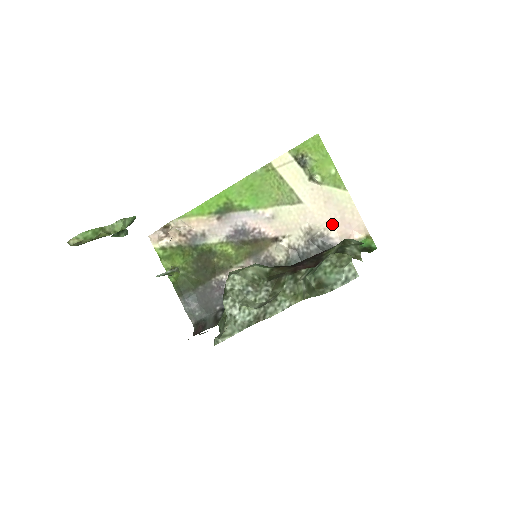
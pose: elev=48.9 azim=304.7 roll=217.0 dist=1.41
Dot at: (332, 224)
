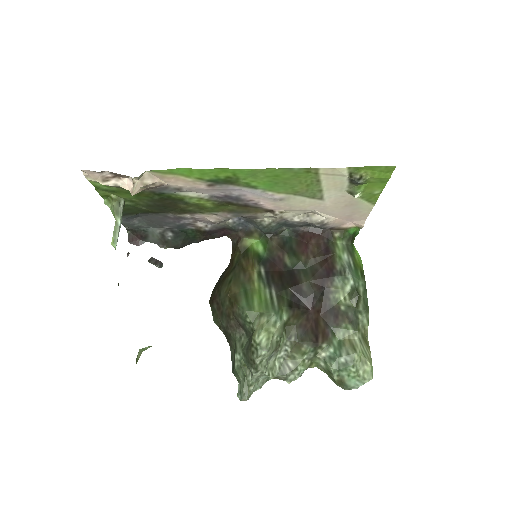
Dot at: (337, 216)
